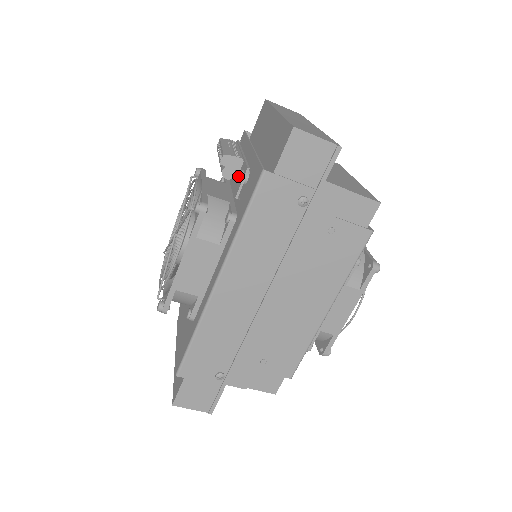
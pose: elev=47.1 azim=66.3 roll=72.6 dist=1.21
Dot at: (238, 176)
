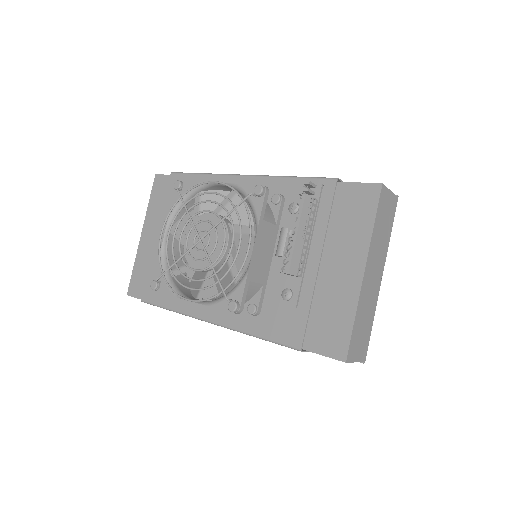
Dot at: (284, 297)
